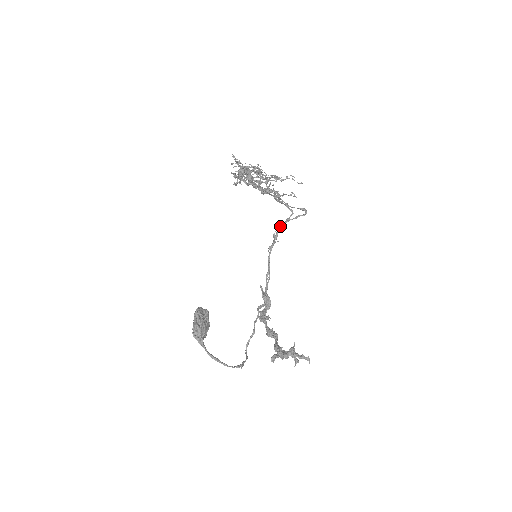
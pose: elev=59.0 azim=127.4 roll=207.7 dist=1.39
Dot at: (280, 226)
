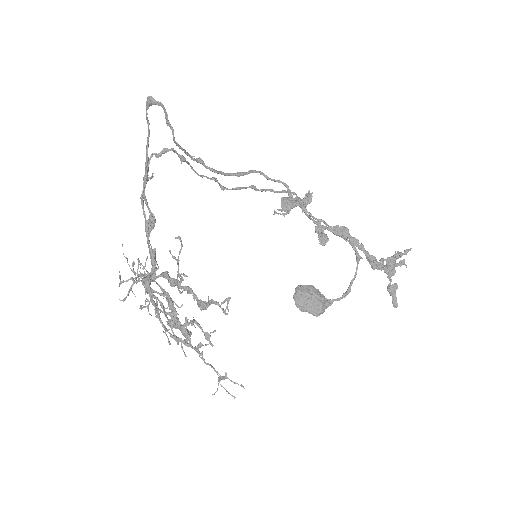
Dot at: occluded
